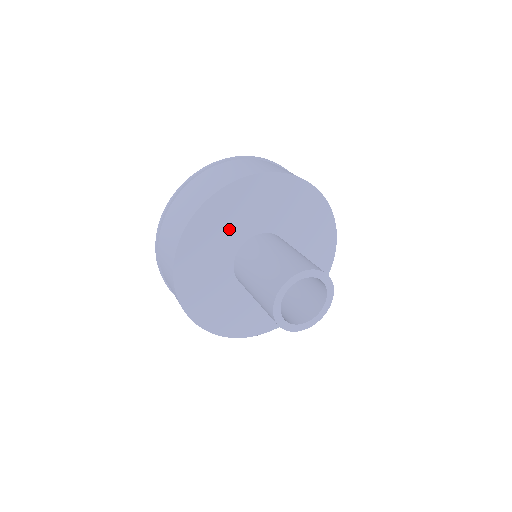
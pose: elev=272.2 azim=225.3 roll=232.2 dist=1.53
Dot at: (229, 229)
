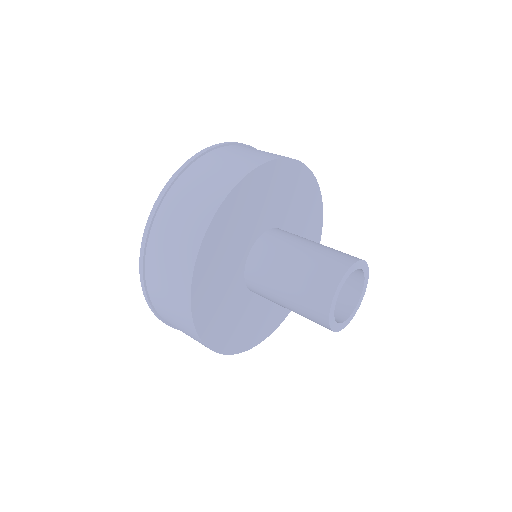
Dot at: (228, 262)
